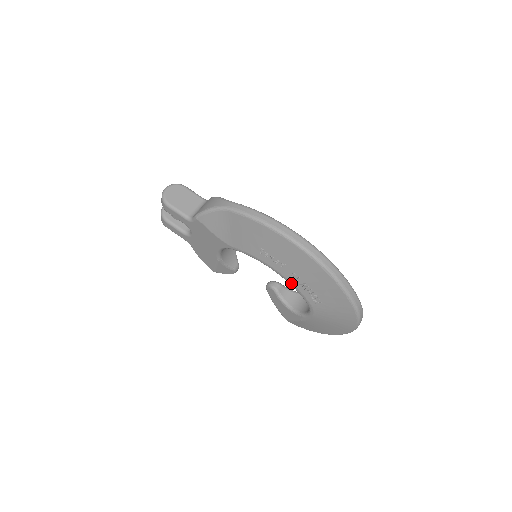
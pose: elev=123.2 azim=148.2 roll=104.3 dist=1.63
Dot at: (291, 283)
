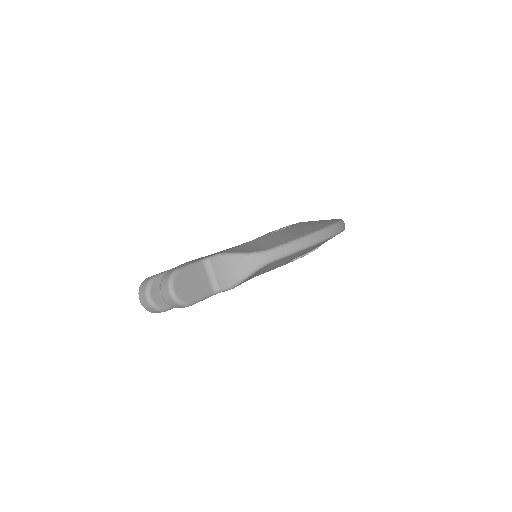
Dot at: occluded
